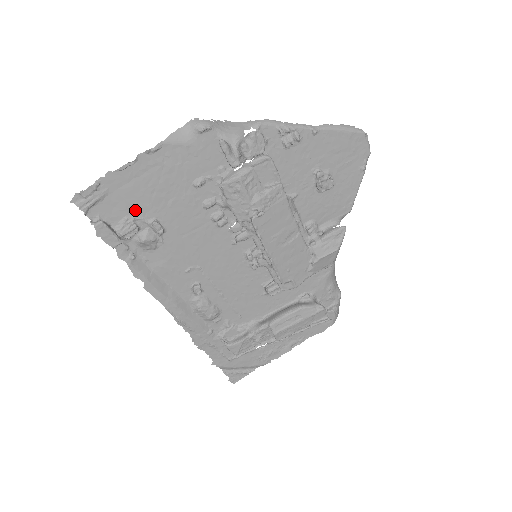
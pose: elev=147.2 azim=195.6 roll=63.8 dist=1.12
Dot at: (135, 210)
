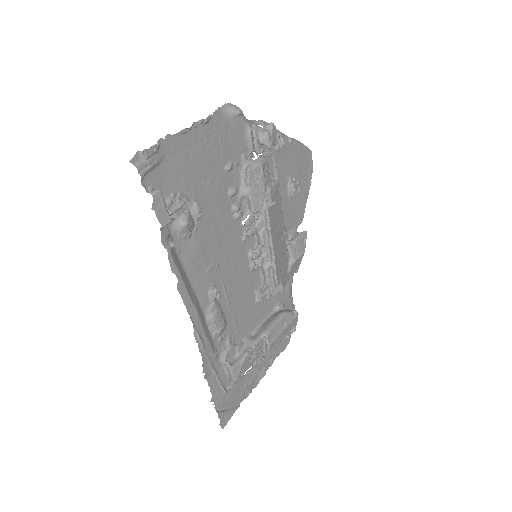
Dot at: (181, 186)
